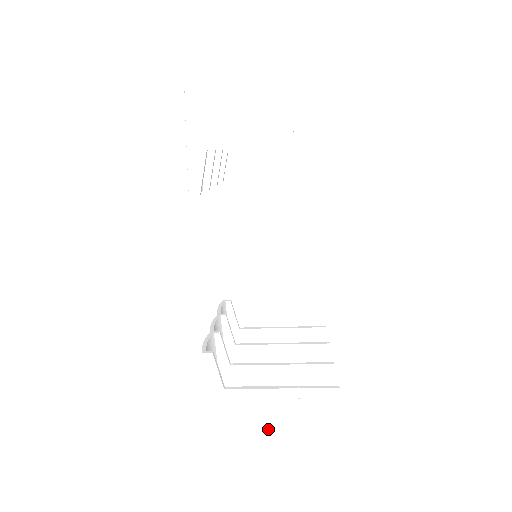
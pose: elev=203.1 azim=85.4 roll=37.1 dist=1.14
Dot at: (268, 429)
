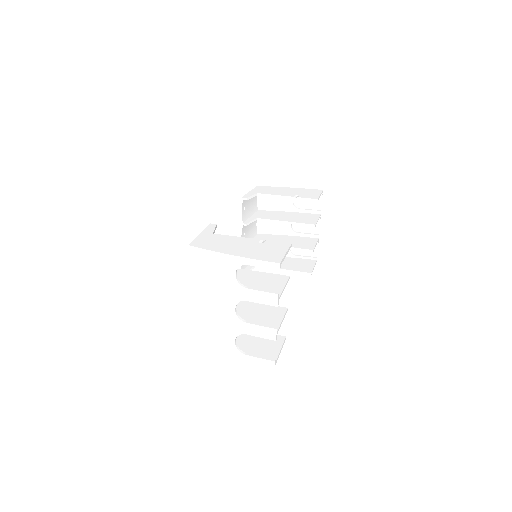
Dot at: occluded
